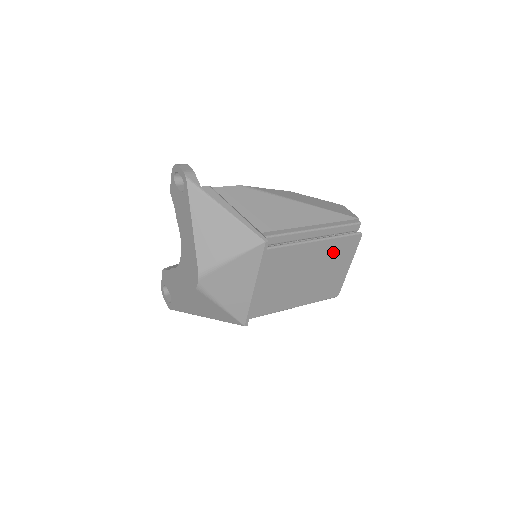
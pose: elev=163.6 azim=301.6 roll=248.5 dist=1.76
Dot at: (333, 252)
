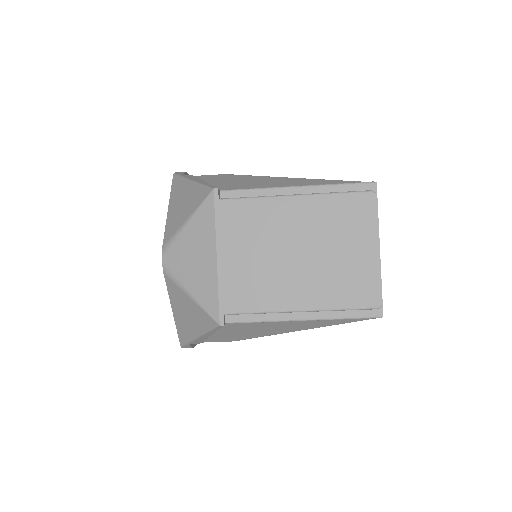
Dot at: (332, 218)
